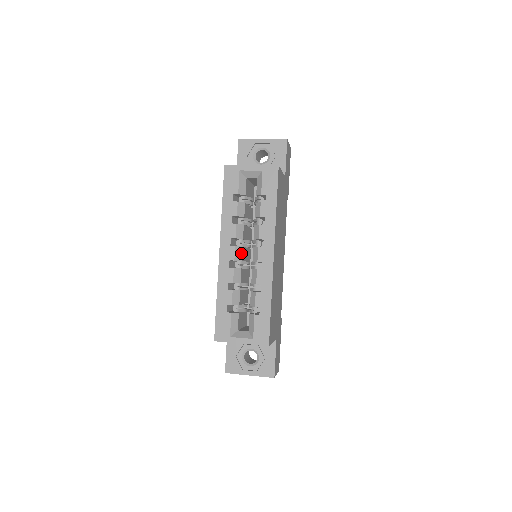
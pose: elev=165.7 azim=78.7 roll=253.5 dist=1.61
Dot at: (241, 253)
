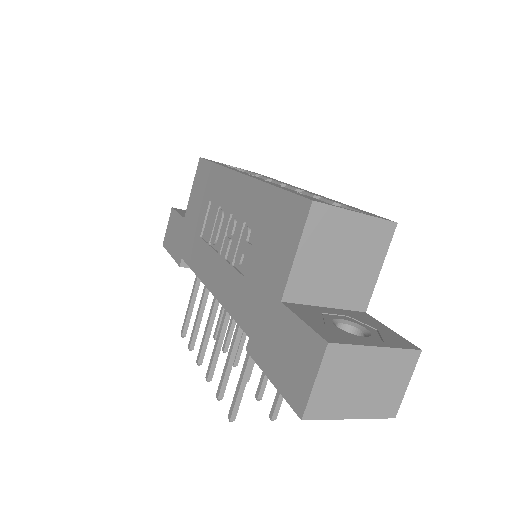
Dot at: occluded
